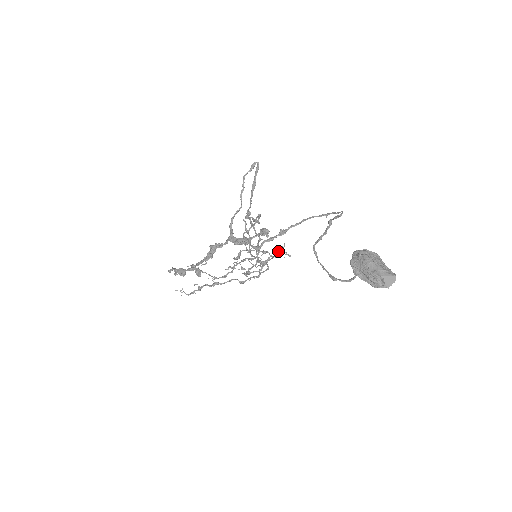
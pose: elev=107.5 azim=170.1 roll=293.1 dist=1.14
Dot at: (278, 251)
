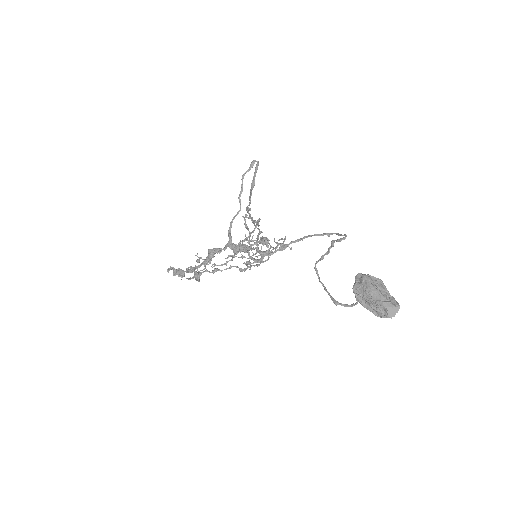
Dot at: (279, 243)
